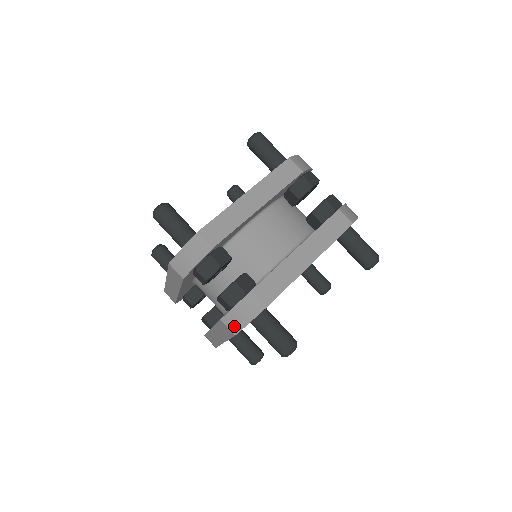
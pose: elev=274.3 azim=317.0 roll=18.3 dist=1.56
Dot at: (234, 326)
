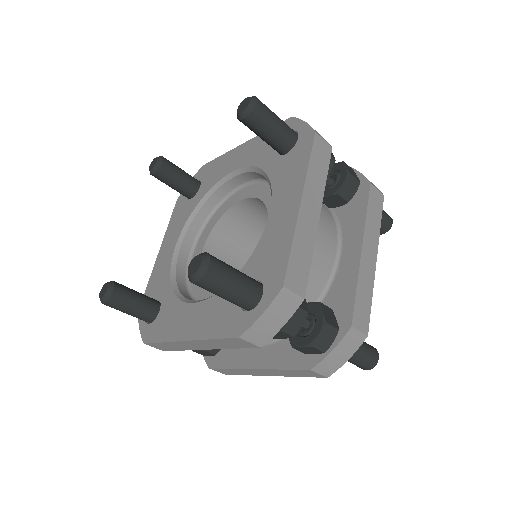
Dot at: (329, 370)
